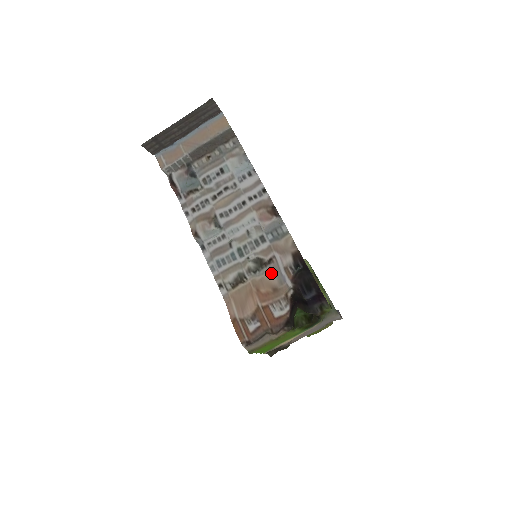
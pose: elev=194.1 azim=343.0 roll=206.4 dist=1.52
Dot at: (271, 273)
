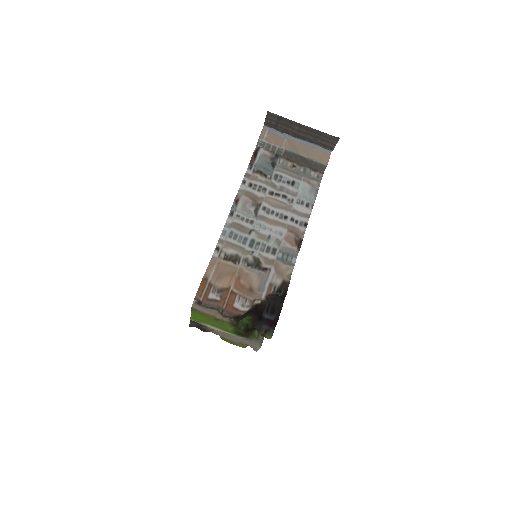
Dot at: (258, 277)
